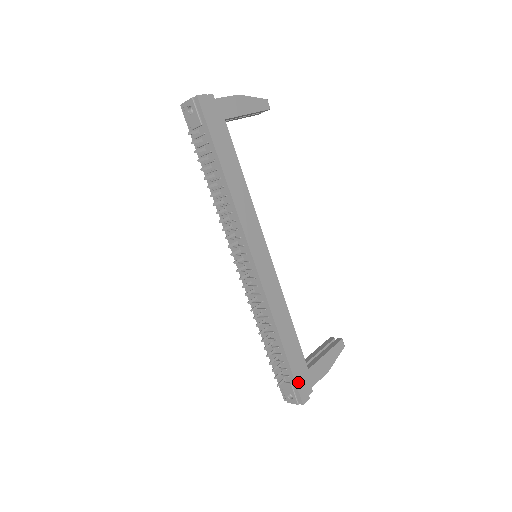
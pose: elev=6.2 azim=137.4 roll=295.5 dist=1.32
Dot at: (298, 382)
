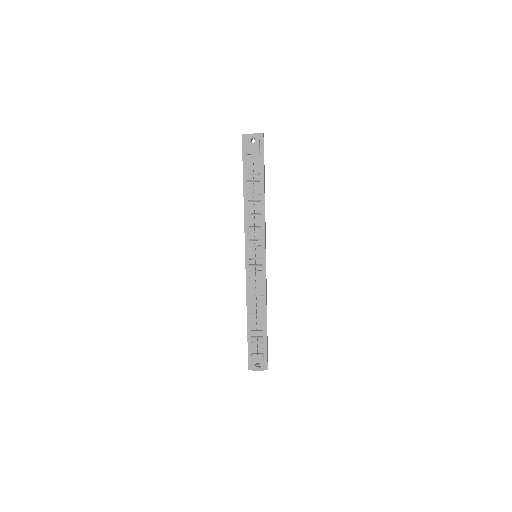
Dot at: (267, 353)
